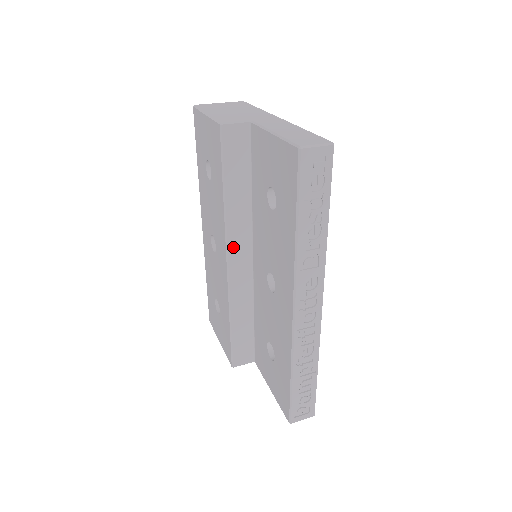
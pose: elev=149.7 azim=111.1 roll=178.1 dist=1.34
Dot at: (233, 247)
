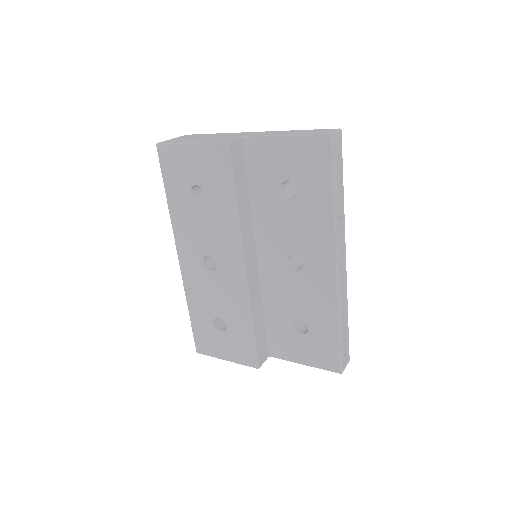
Dot at: (246, 251)
